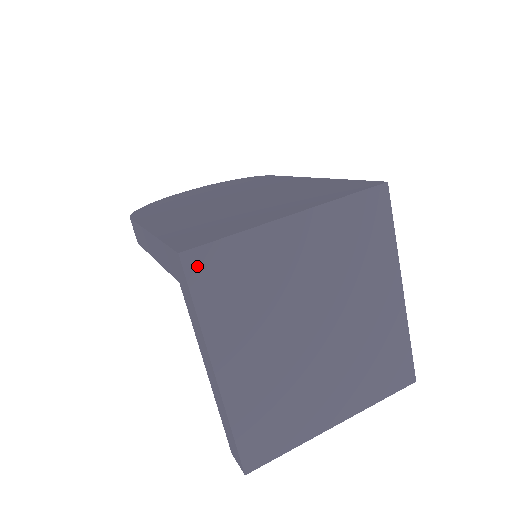
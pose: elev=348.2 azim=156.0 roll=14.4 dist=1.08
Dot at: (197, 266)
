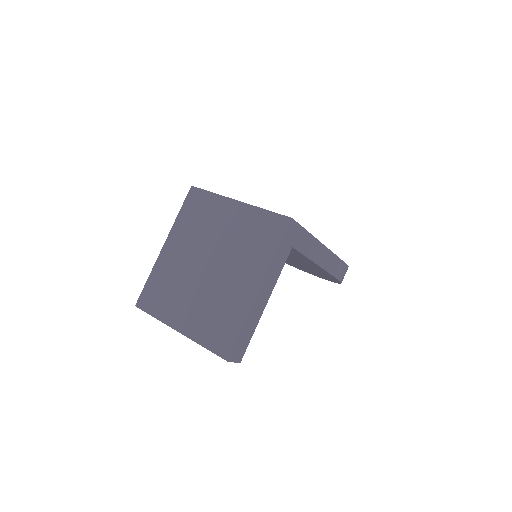
Dot at: (192, 195)
